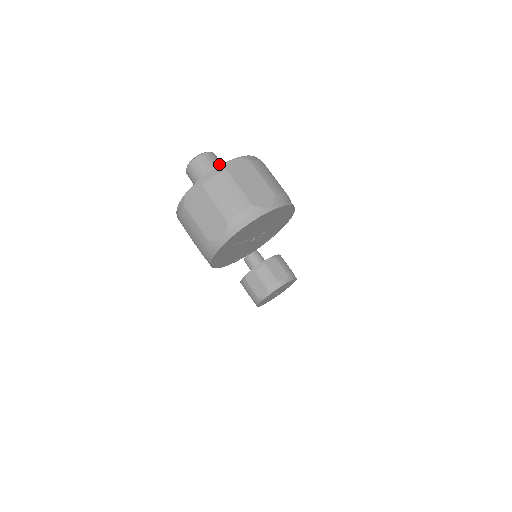
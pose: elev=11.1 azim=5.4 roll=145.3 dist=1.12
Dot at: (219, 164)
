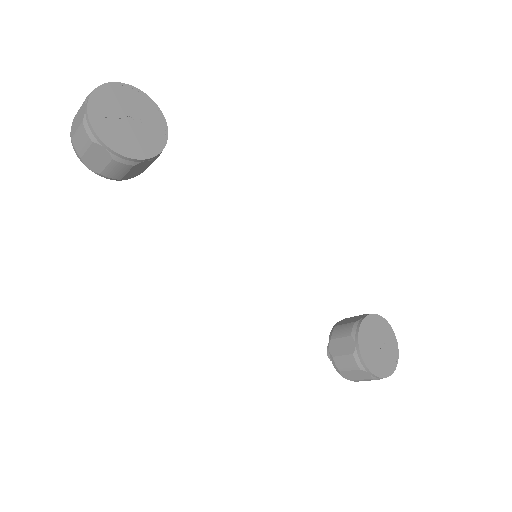
Dot at: occluded
